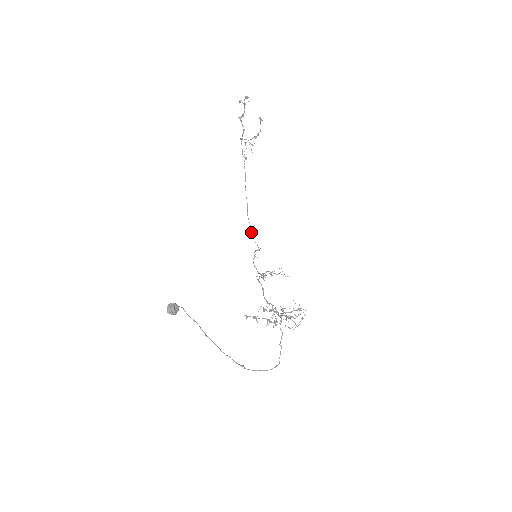
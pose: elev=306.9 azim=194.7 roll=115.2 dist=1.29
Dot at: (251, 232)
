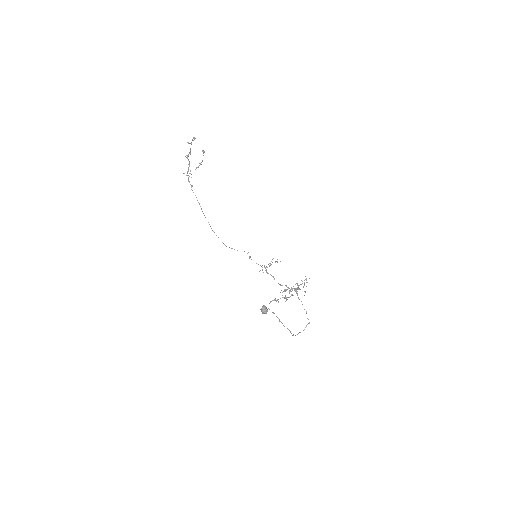
Dot at: (222, 242)
